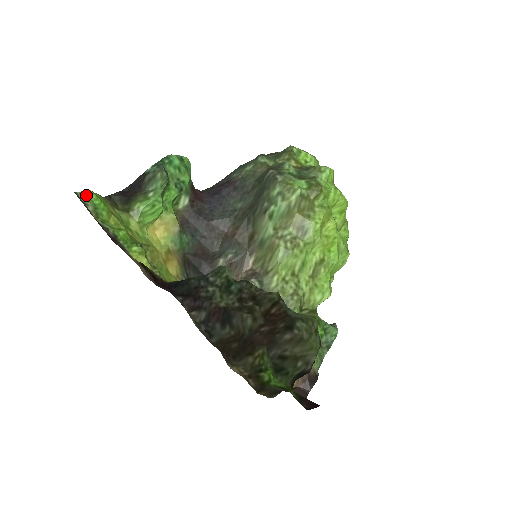
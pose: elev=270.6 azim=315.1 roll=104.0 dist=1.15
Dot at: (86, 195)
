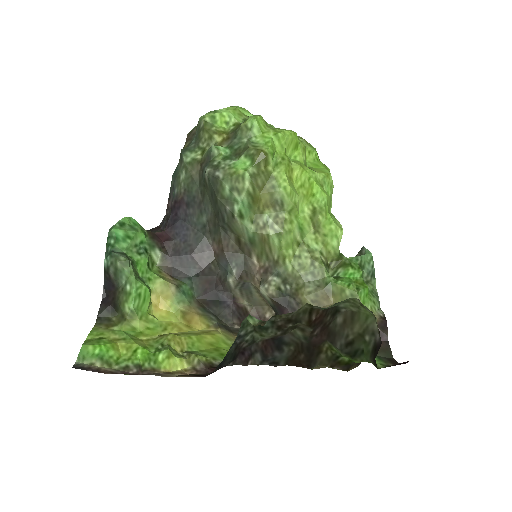
Dot at: (84, 354)
